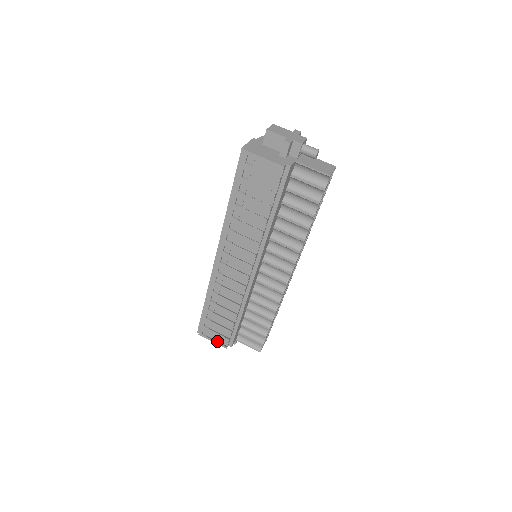
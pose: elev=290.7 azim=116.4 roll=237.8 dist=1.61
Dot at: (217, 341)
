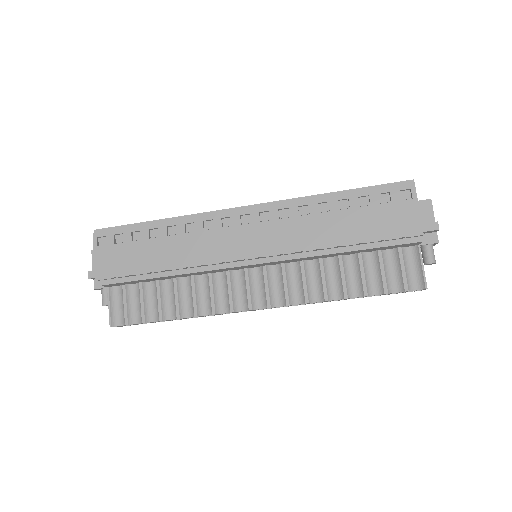
Dot at: (98, 262)
